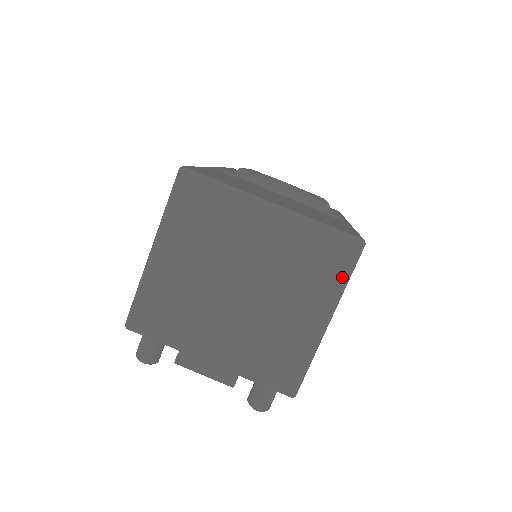
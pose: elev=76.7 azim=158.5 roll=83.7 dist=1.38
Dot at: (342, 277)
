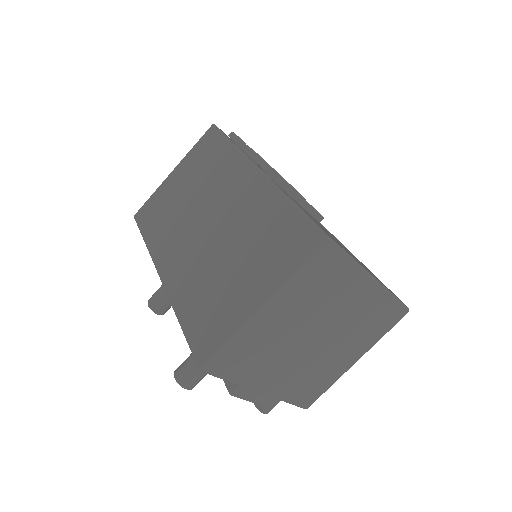
Dot at: (384, 333)
